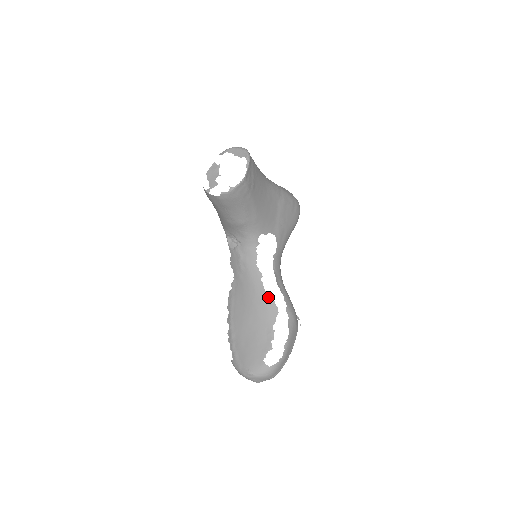
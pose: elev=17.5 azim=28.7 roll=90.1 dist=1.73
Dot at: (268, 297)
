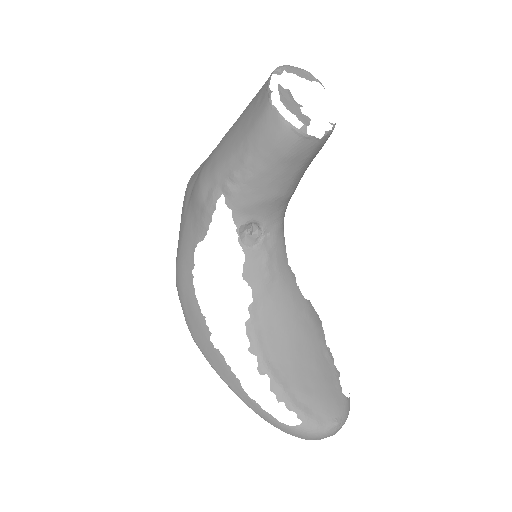
Dot at: (309, 305)
